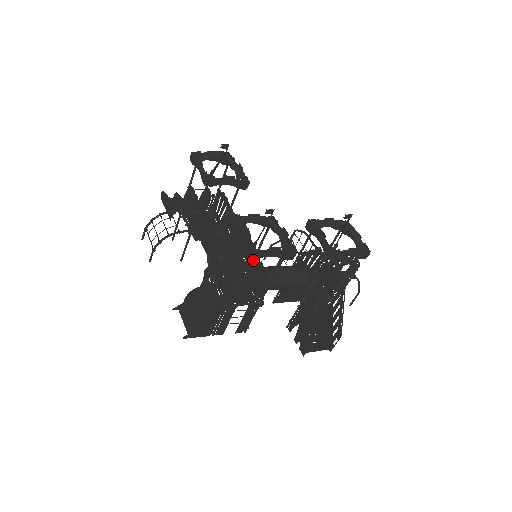
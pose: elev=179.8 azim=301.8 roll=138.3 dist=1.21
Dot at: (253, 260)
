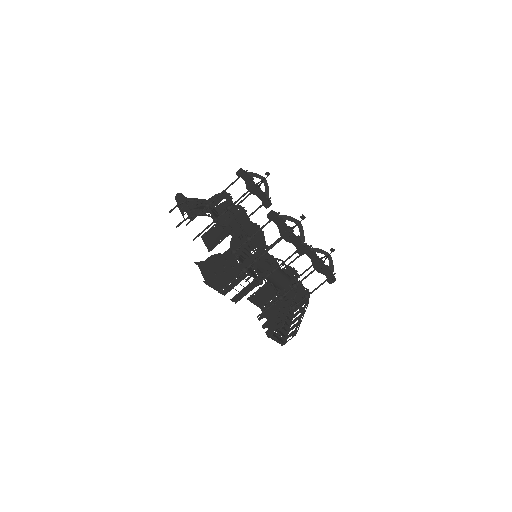
Dot at: occluded
